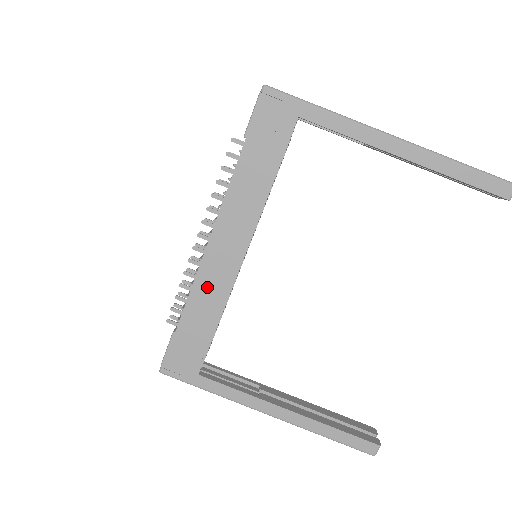
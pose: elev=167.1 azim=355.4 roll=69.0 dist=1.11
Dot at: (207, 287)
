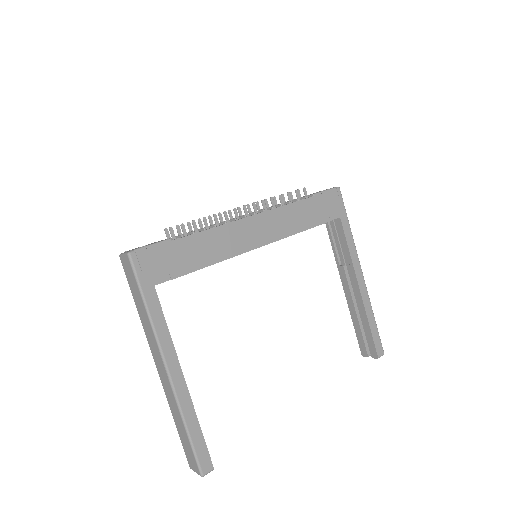
Dot at: (224, 238)
